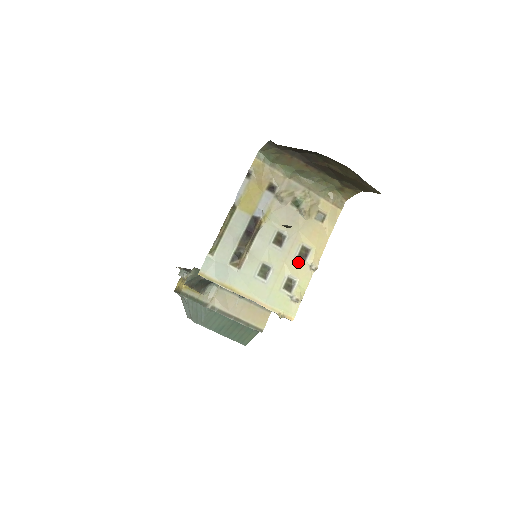
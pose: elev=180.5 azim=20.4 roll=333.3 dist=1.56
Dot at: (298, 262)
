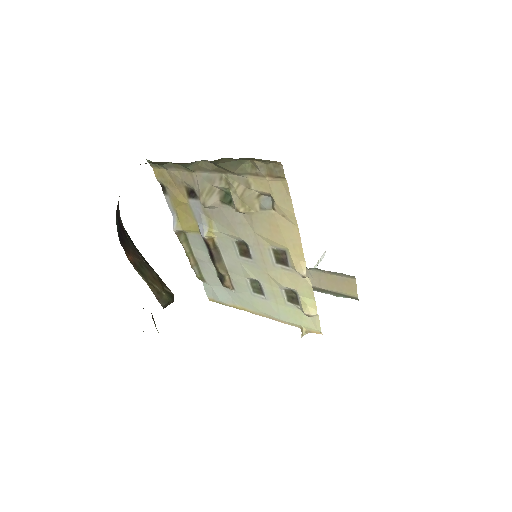
Dot at: (282, 270)
